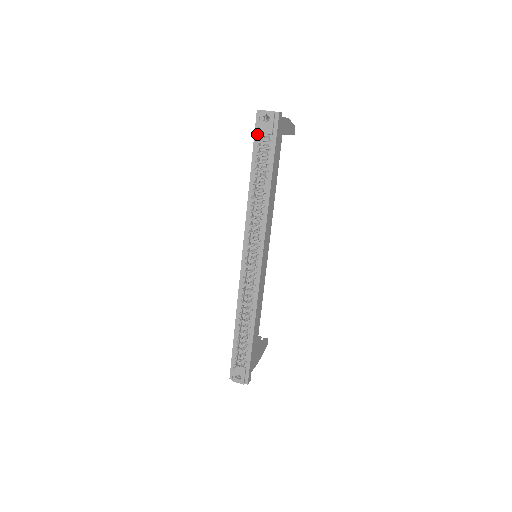
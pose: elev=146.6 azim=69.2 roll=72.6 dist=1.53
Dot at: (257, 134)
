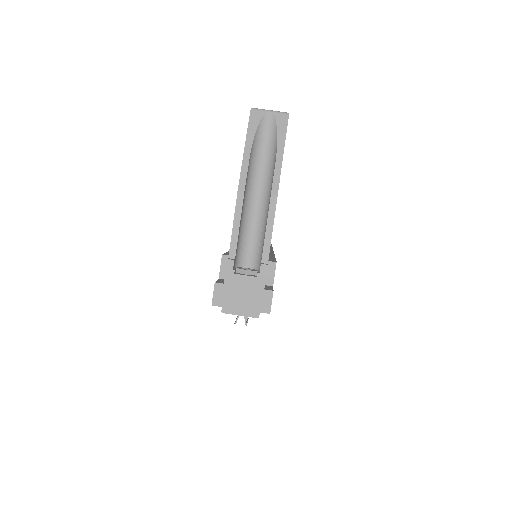
Dot at: occluded
